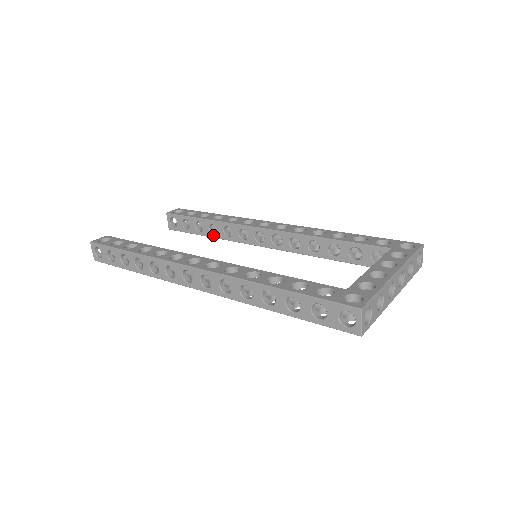
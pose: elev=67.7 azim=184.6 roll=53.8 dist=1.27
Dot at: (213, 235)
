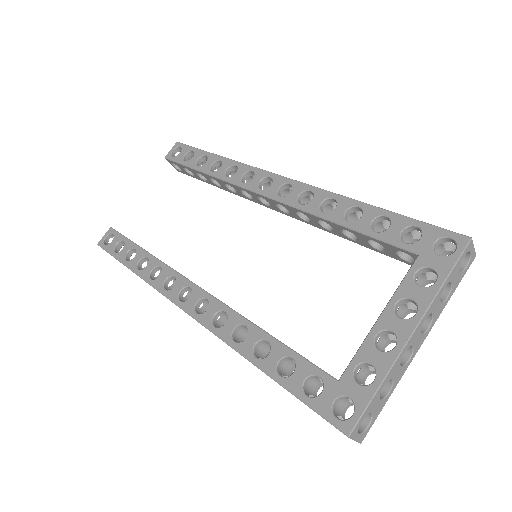
Dot at: (219, 187)
